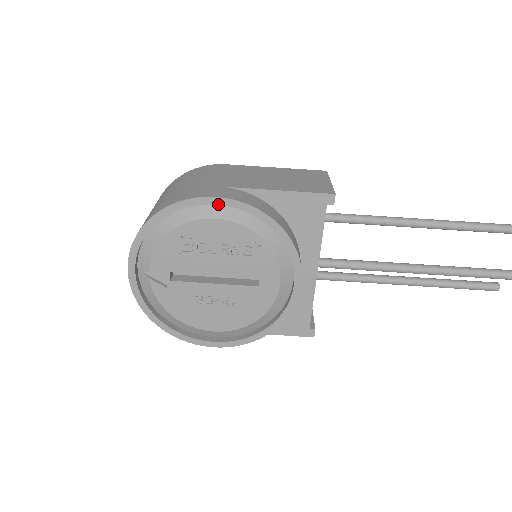
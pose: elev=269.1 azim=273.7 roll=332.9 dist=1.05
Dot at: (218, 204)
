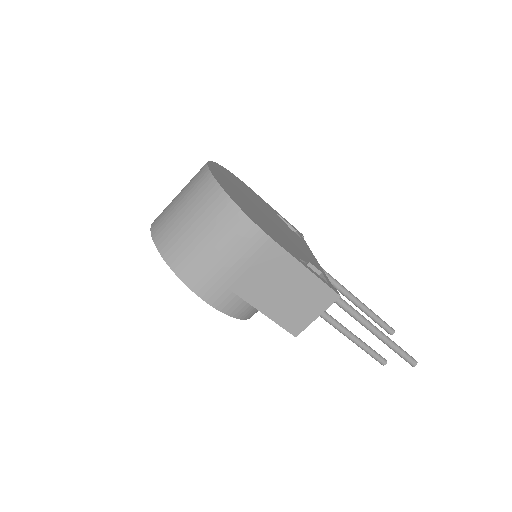
Dot at: (211, 303)
